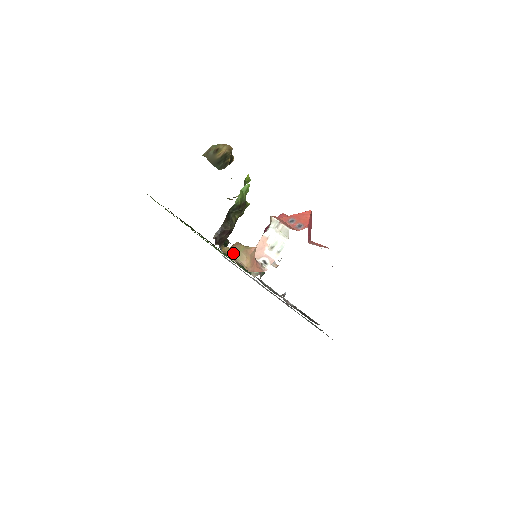
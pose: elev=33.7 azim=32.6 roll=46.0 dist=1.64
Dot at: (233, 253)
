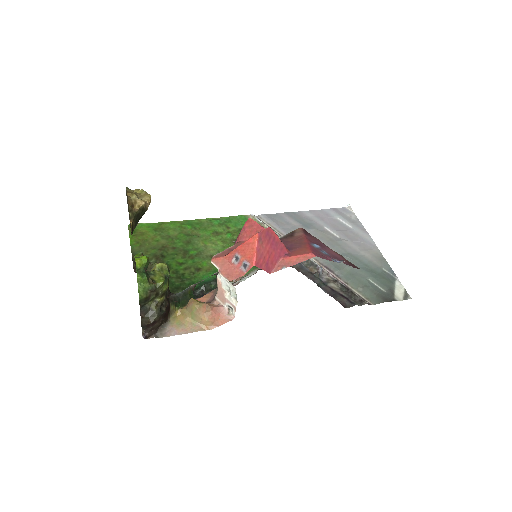
Dot at: (188, 316)
